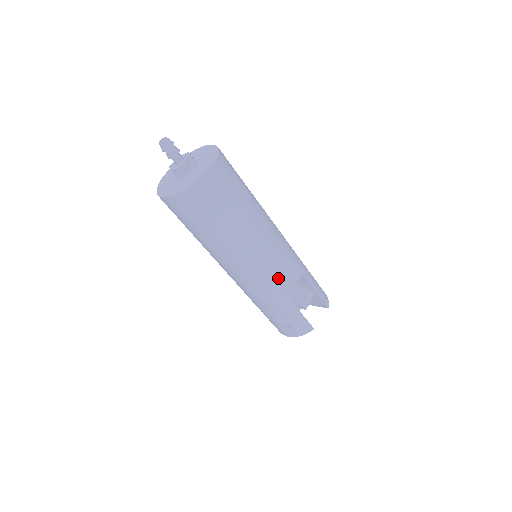
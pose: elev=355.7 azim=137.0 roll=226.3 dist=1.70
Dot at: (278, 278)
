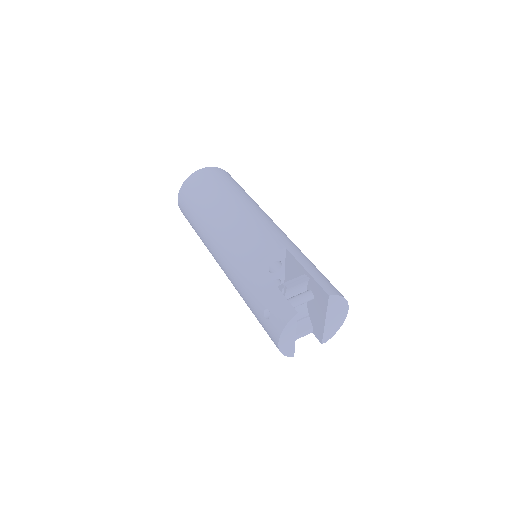
Dot at: (249, 245)
